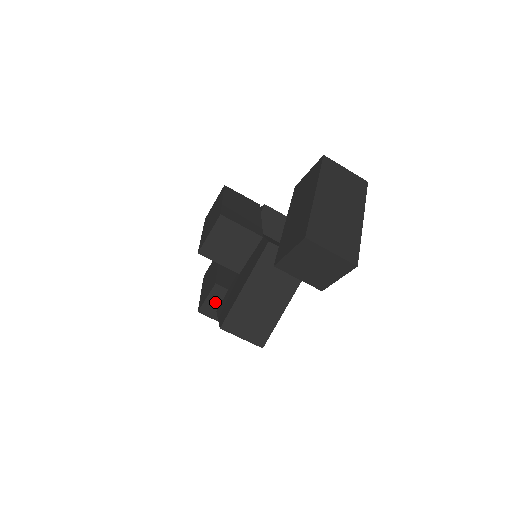
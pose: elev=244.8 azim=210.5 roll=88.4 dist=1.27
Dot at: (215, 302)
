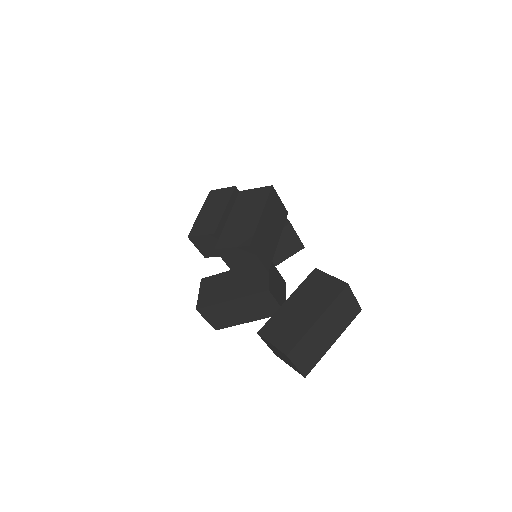
Dot at: (205, 241)
